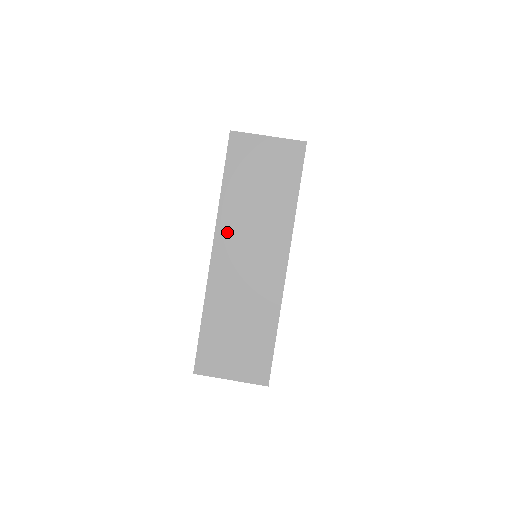
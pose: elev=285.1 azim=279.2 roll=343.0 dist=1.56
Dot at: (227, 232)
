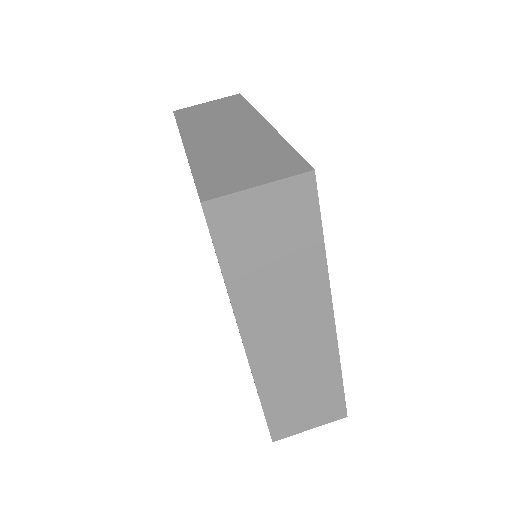
Dot at: (194, 133)
